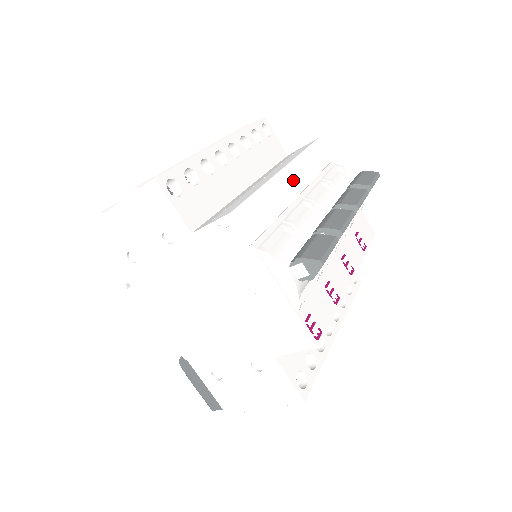
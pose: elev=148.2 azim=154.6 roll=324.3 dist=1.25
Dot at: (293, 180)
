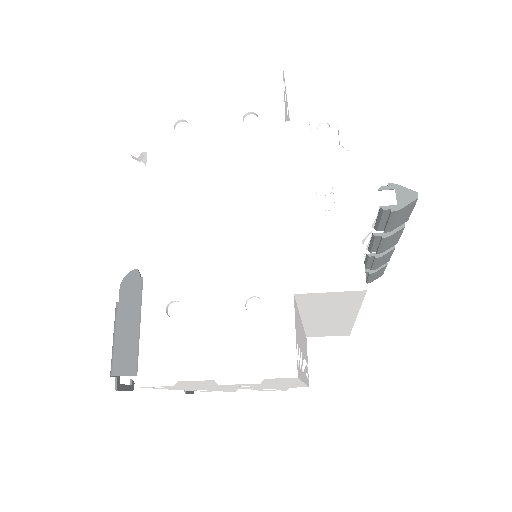
Dot at: occluded
